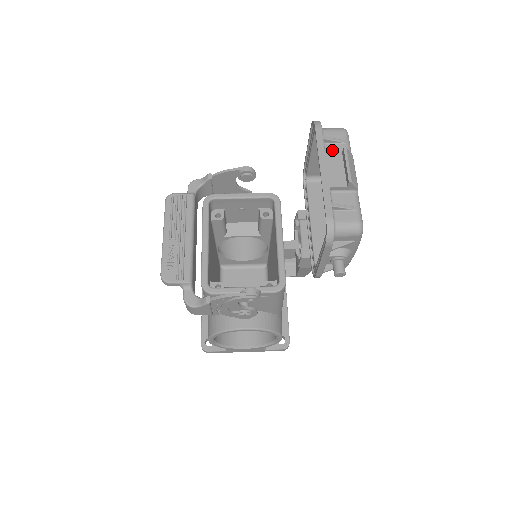
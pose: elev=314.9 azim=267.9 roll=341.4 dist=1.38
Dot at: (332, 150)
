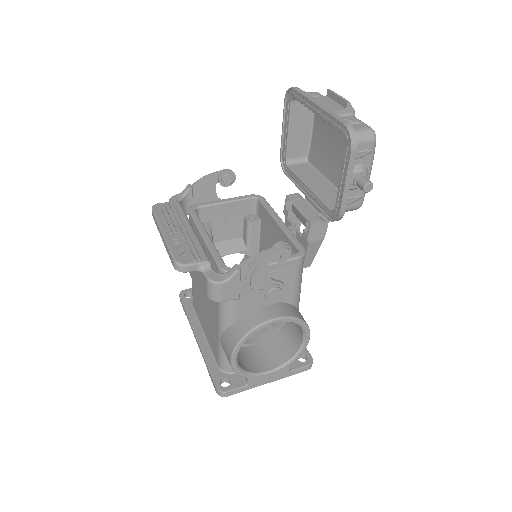
Dot at: occluded
